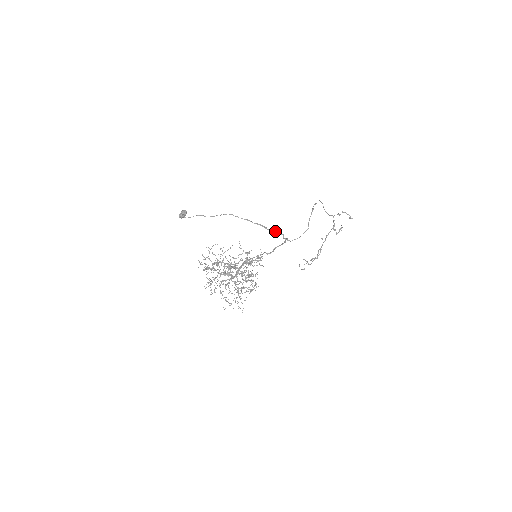
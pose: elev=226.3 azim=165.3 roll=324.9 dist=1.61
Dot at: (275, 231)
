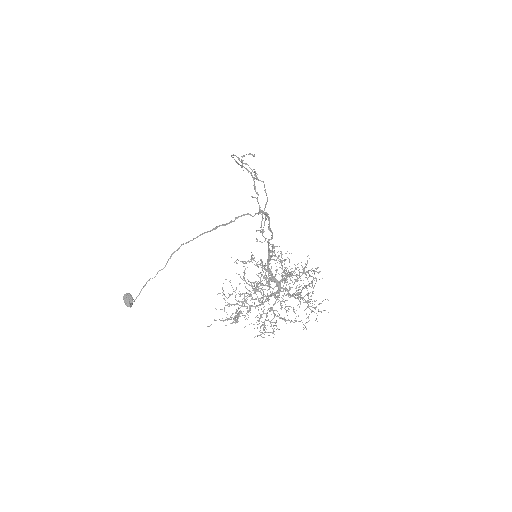
Dot at: (237, 218)
